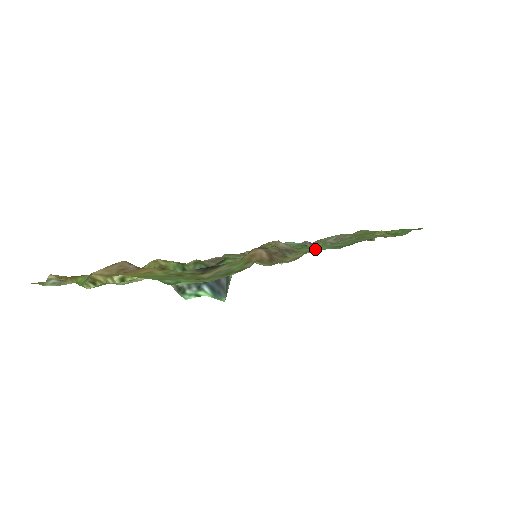
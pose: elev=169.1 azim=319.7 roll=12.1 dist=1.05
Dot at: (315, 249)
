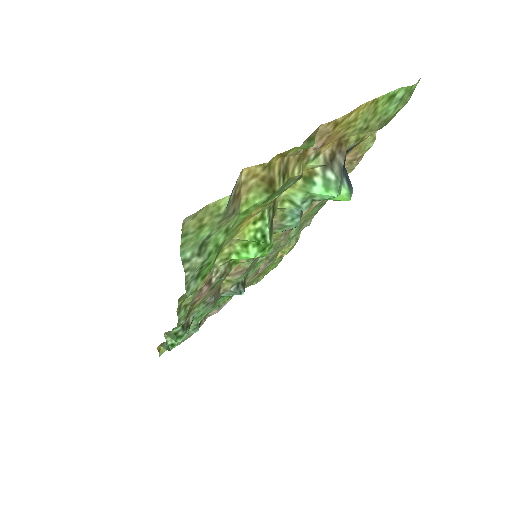
Dot at: (314, 208)
